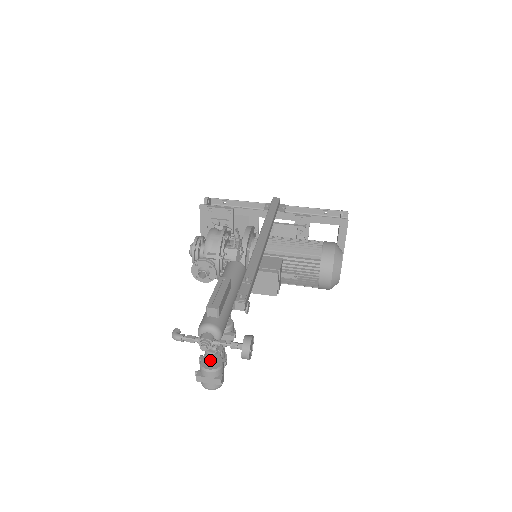
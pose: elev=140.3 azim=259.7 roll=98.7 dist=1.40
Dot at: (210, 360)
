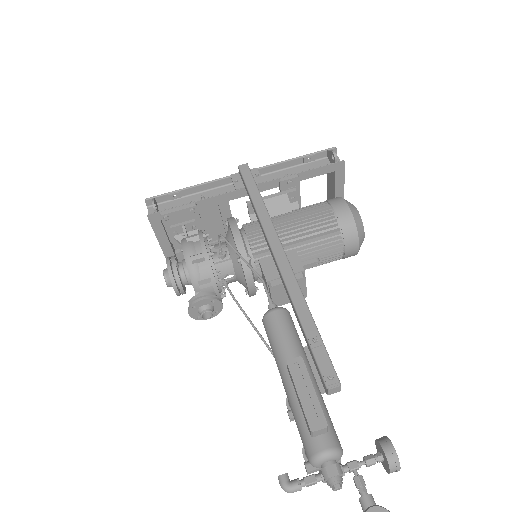
Dot at: out of frame
